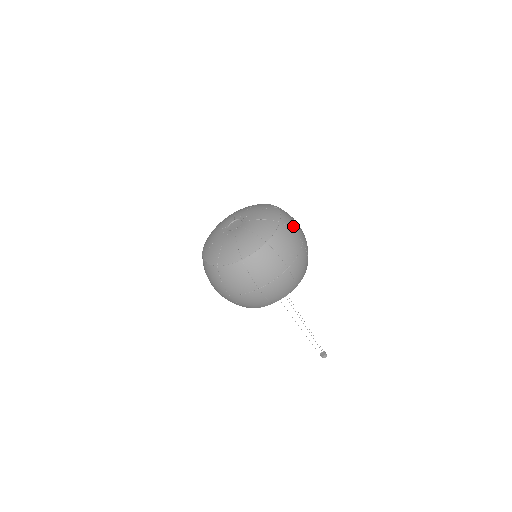
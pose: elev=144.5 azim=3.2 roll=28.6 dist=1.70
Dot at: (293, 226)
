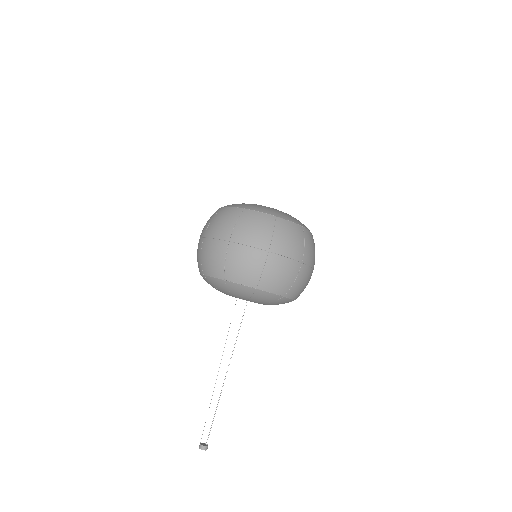
Dot at: (309, 245)
